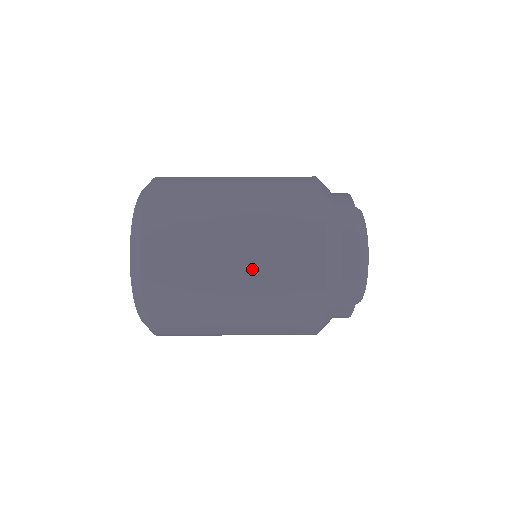
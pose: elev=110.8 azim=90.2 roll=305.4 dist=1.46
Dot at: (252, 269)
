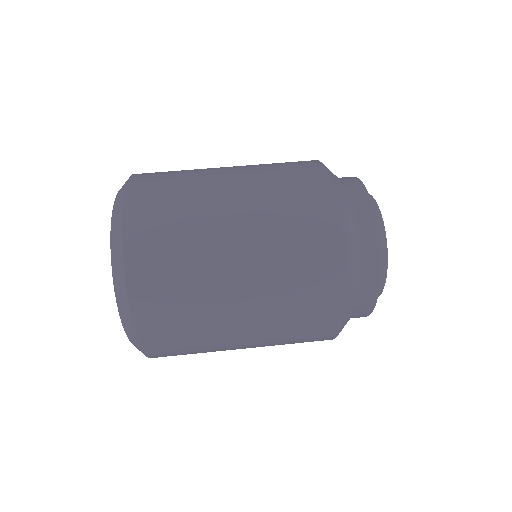
Dot at: (262, 309)
